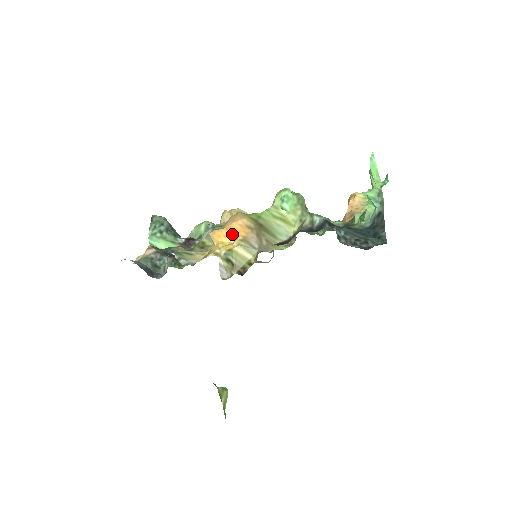
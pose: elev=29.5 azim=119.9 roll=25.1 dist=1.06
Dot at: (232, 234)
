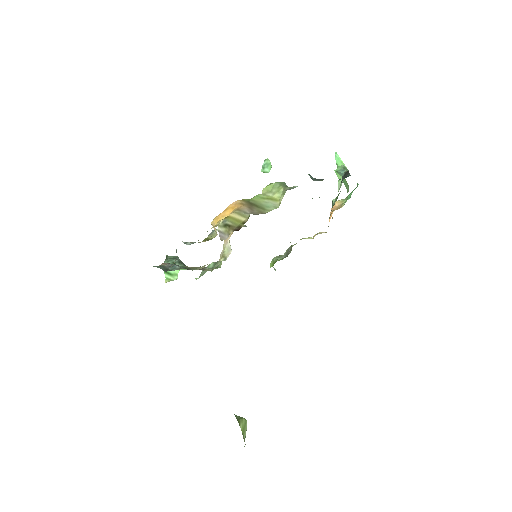
Dot at: (228, 212)
